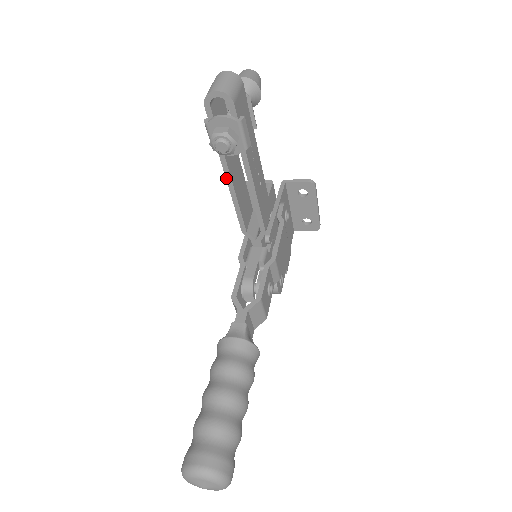
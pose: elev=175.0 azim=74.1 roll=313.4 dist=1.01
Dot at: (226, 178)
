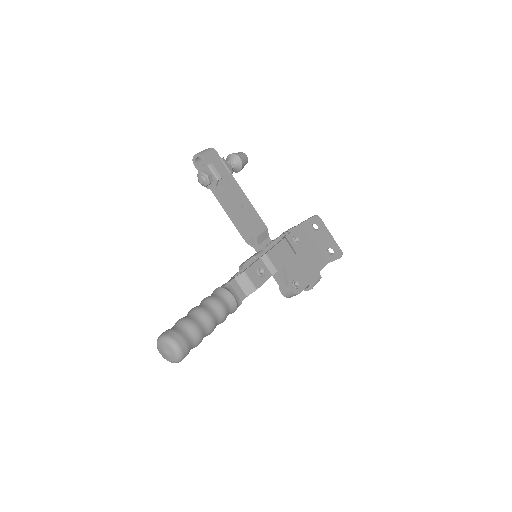
Dot at: (221, 205)
